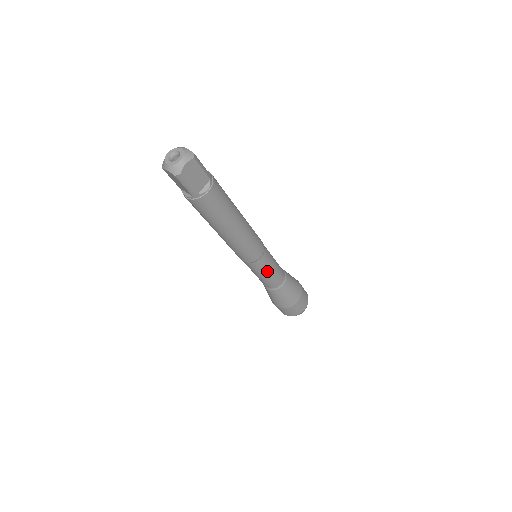
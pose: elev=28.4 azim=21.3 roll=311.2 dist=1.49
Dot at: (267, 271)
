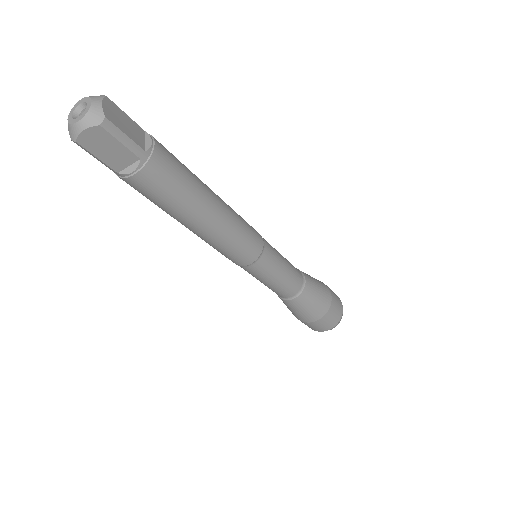
Dot at: (264, 280)
